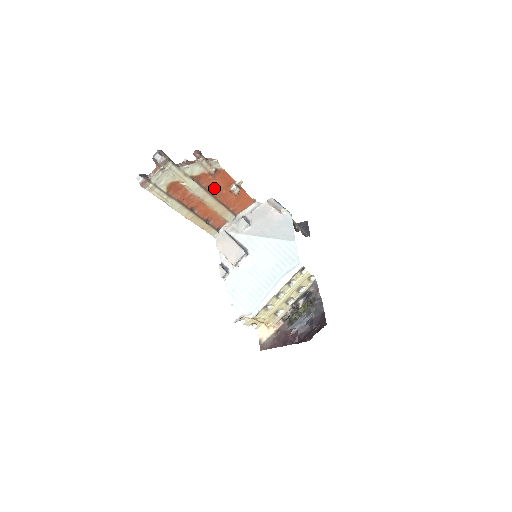
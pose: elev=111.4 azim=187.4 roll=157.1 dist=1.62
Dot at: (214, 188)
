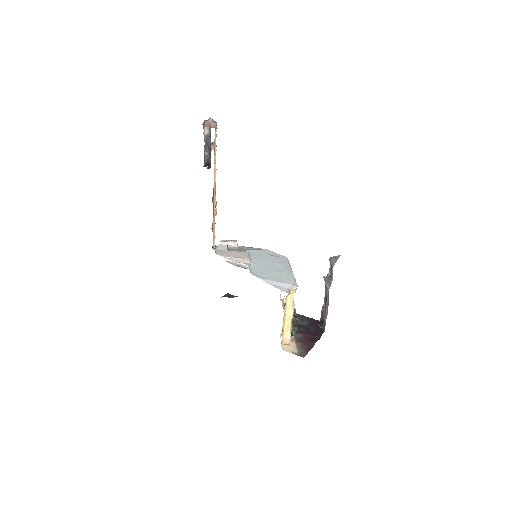
Dot at: occluded
